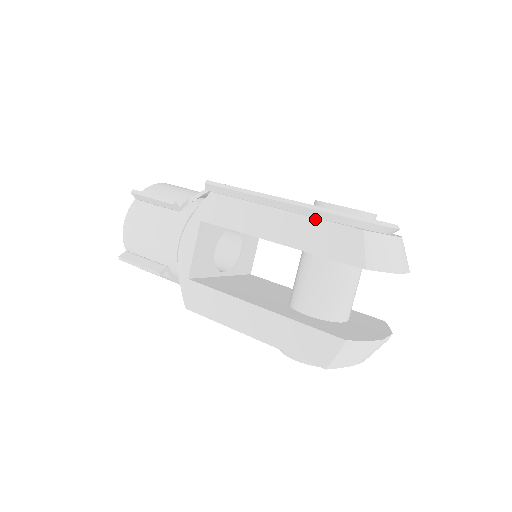
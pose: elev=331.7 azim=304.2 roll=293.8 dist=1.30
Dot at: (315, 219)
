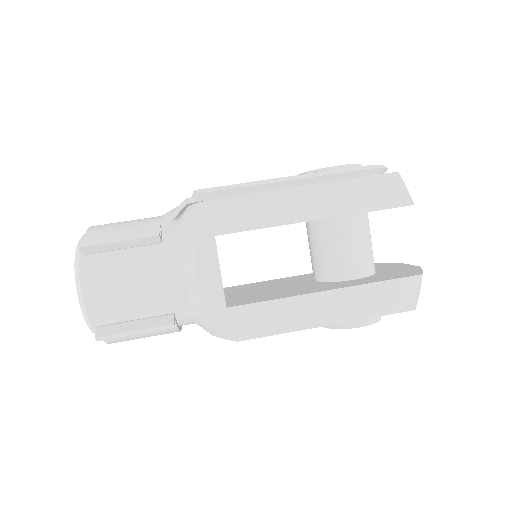
Dot at: (350, 180)
